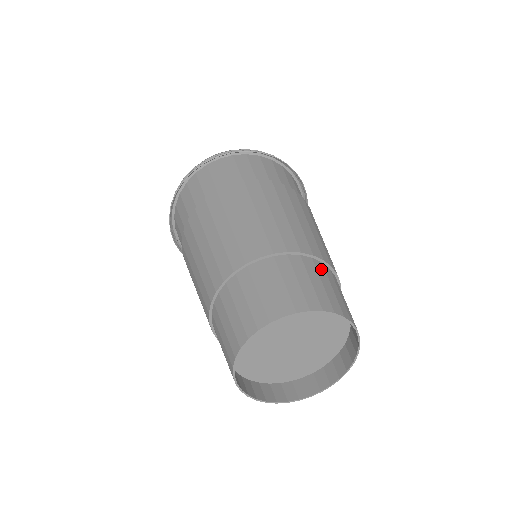
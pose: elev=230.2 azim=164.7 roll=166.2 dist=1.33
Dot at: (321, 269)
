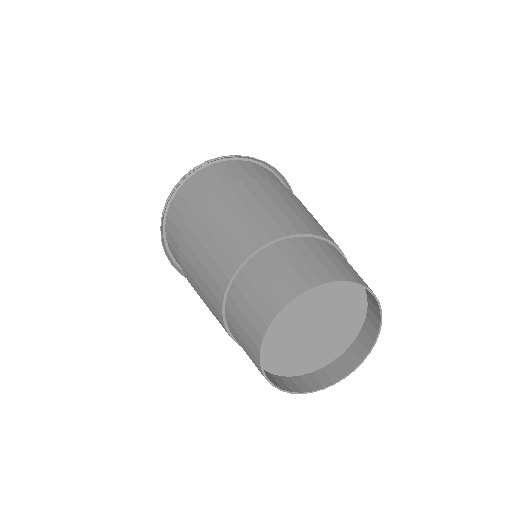
Dot at: (334, 249)
